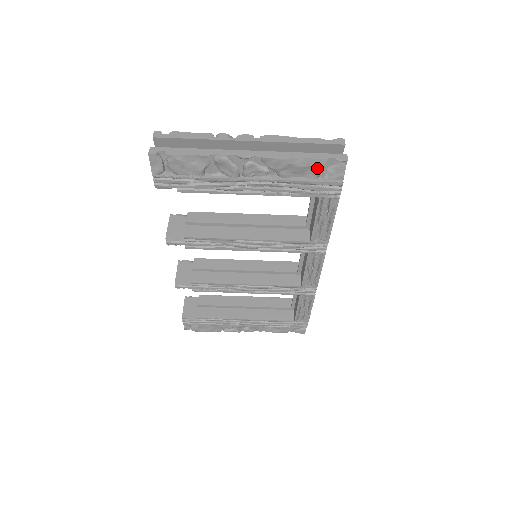
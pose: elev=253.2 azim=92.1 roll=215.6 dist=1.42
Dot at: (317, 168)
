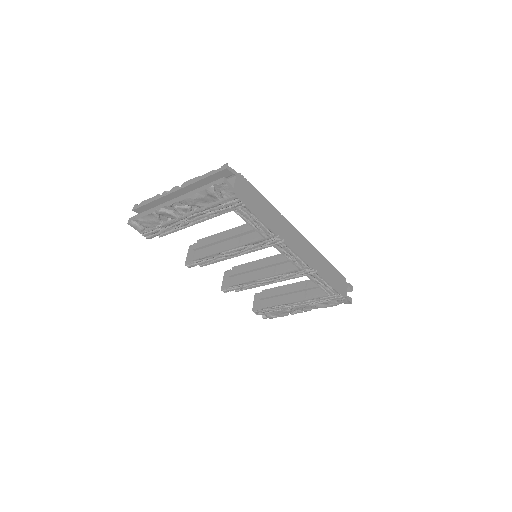
Dot at: (212, 194)
